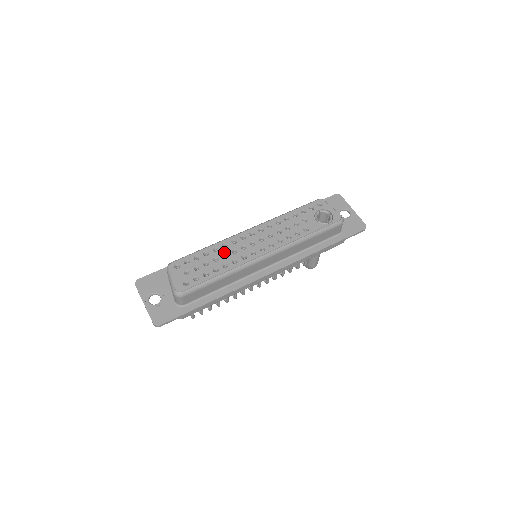
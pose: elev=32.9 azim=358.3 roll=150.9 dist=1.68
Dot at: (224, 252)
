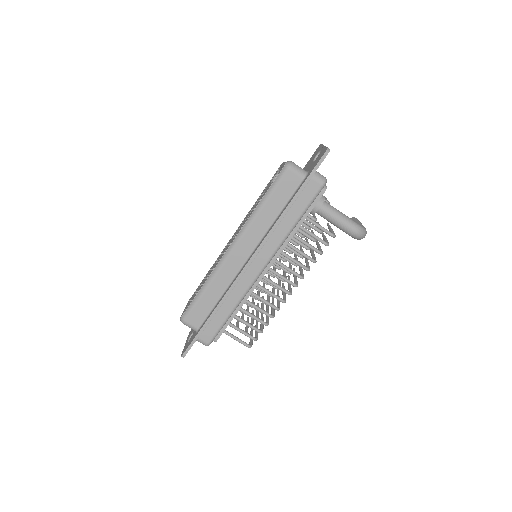
Dot at: (212, 267)
